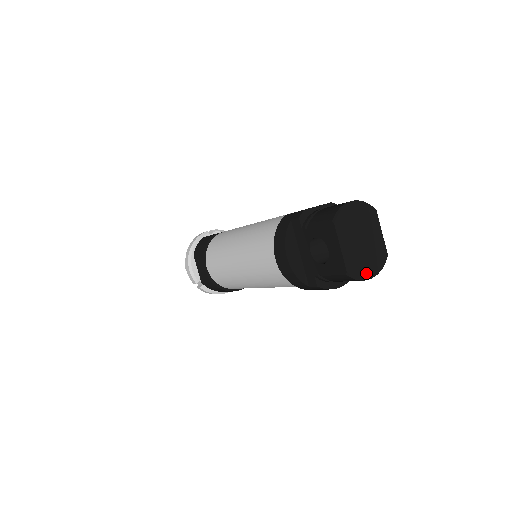
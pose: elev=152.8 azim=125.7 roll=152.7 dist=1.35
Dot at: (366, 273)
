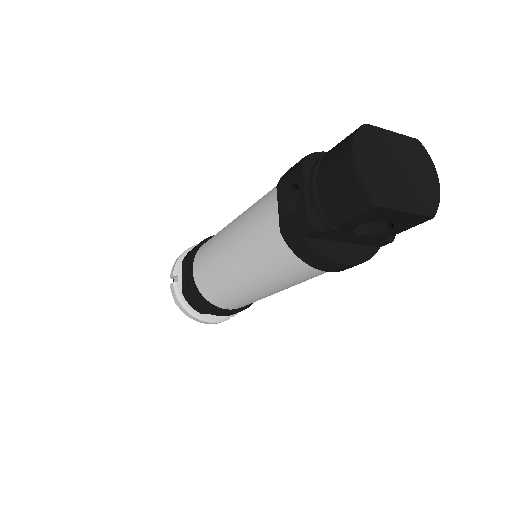
Dot at: (435, 187)
